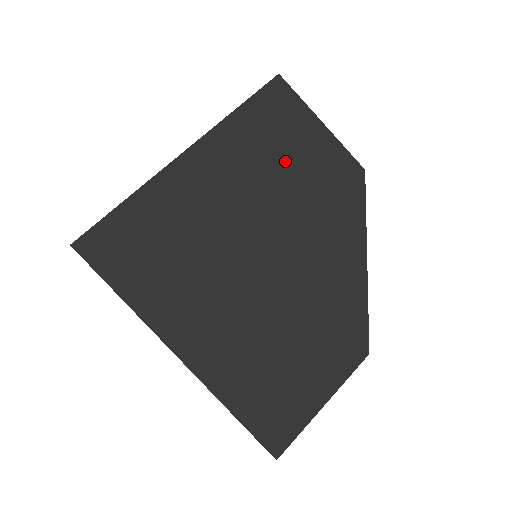
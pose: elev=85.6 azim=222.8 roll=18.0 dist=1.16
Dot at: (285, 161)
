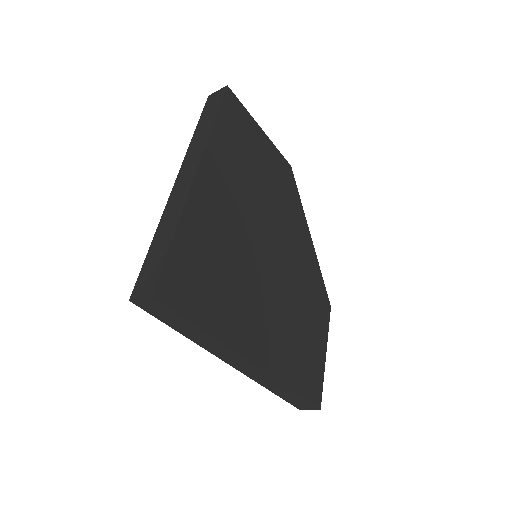
Dot at: (254, 167)
